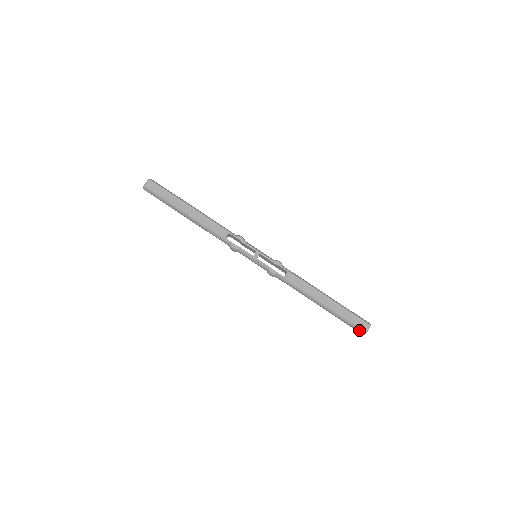
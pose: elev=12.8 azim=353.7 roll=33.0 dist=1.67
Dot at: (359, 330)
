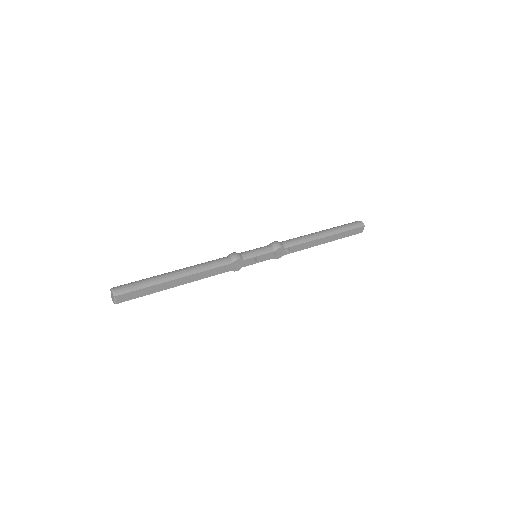
Dot at: occluded
